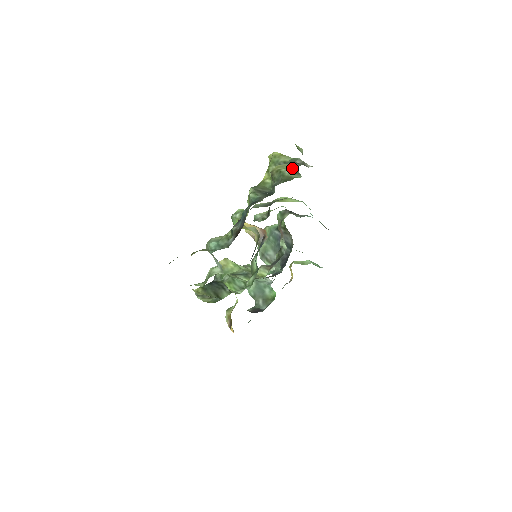
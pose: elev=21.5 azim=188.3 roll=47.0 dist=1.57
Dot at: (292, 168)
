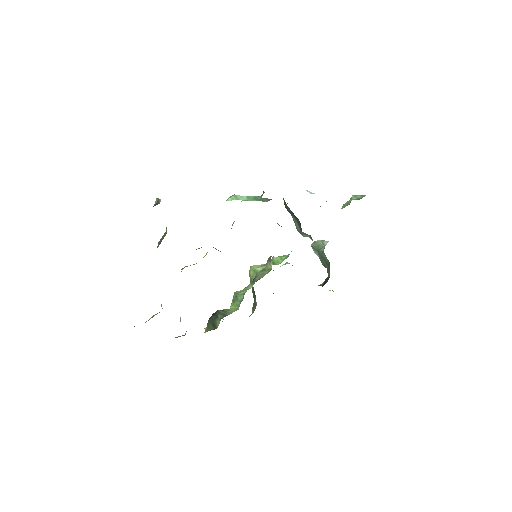
Dot at: occluded
